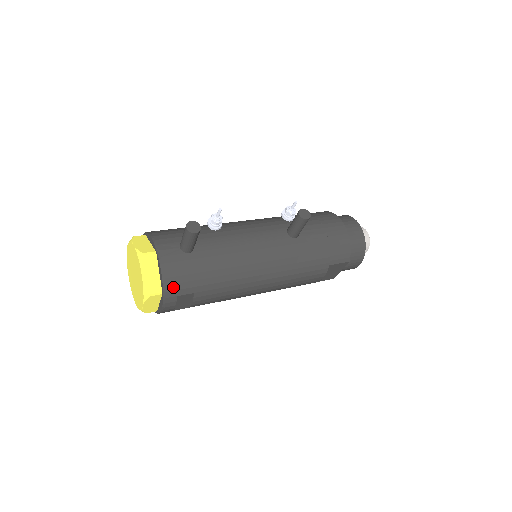
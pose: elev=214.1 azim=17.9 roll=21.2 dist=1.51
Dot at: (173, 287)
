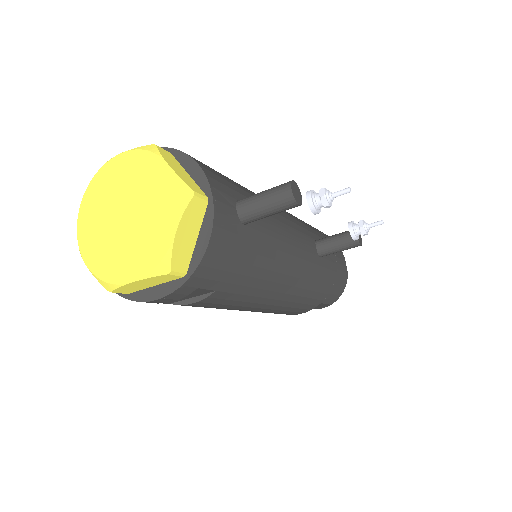
Dot at: (206, 272)
